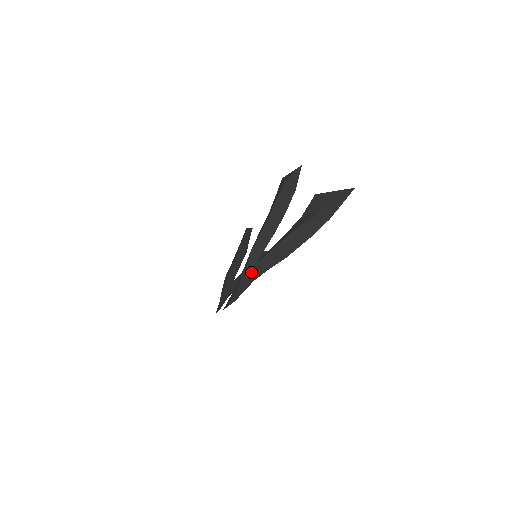
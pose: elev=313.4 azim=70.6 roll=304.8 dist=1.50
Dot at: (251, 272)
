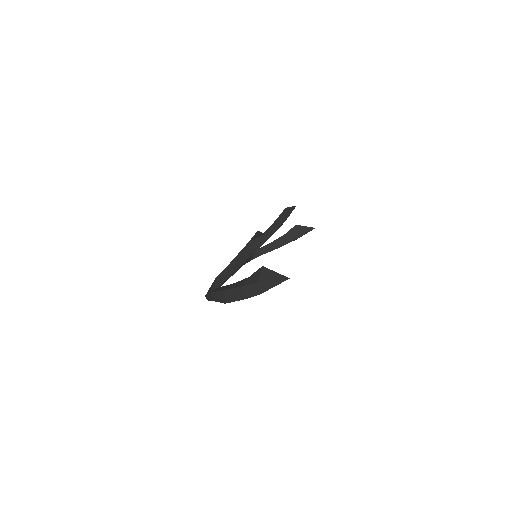
Dot at: (209, 294)
